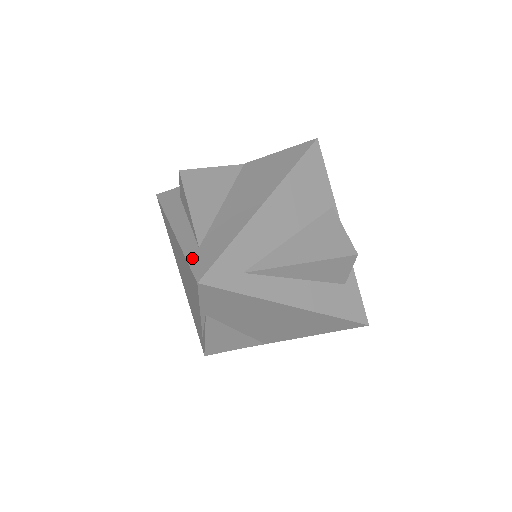
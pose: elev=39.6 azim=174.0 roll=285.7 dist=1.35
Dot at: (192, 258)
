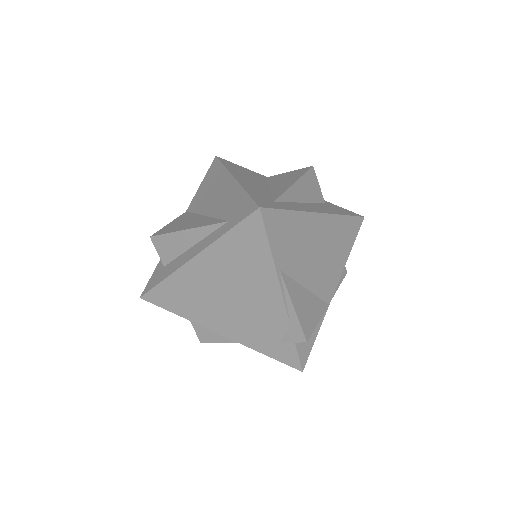
Dot at: (233, 223)
